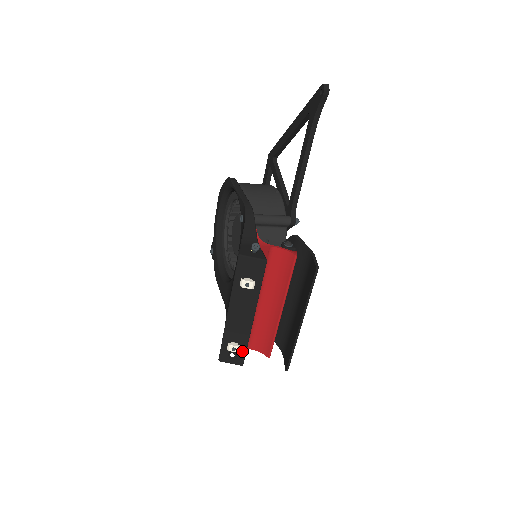
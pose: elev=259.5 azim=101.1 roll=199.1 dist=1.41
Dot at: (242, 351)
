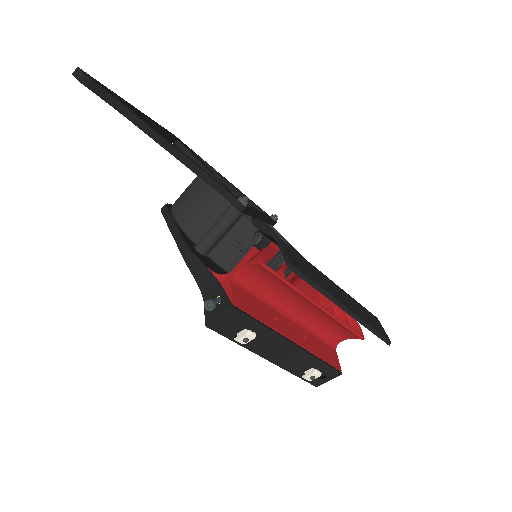
Dot at: (324, 369)
